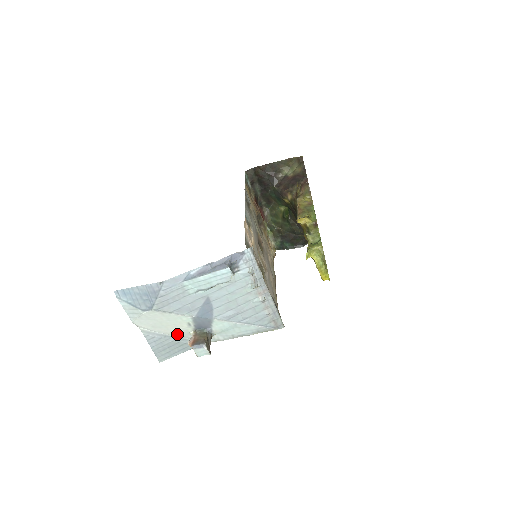
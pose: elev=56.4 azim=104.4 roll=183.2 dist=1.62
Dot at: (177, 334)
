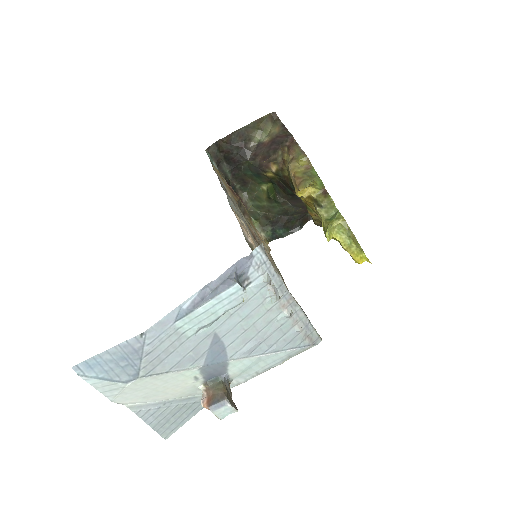
Dot at: (180, 395)
